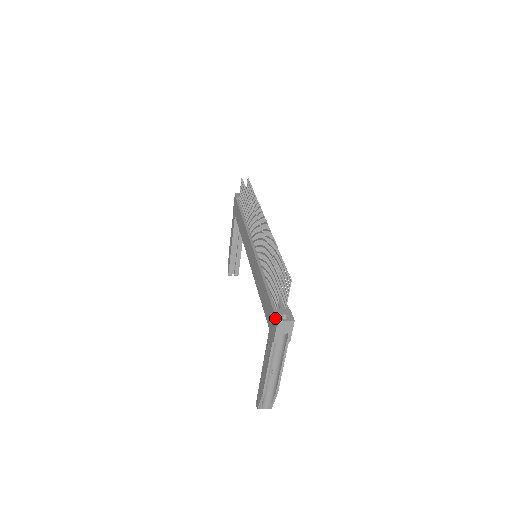
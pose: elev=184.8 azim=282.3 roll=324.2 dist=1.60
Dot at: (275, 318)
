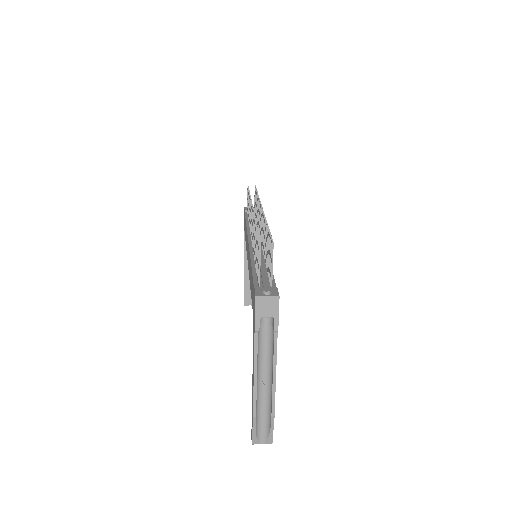
Dot at: (254, 295)
